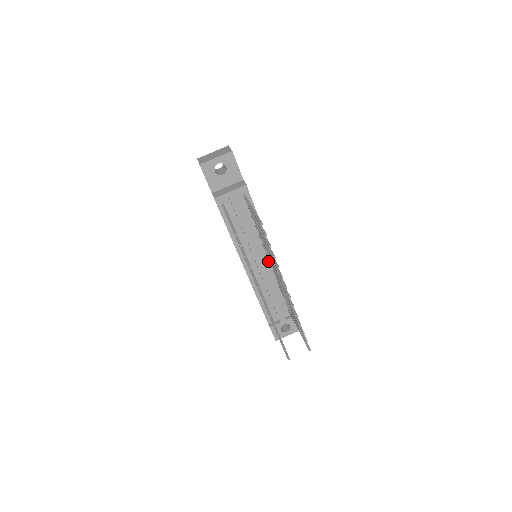
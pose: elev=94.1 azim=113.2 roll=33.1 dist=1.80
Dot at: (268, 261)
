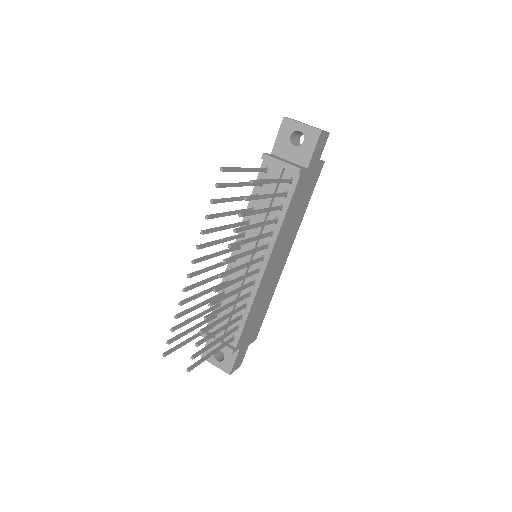
Dot at: (257, 267)
